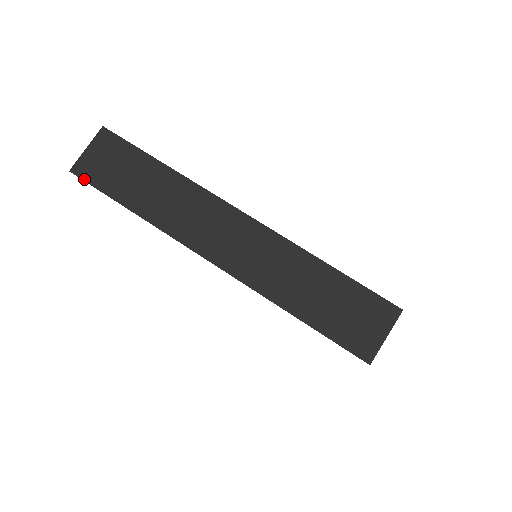
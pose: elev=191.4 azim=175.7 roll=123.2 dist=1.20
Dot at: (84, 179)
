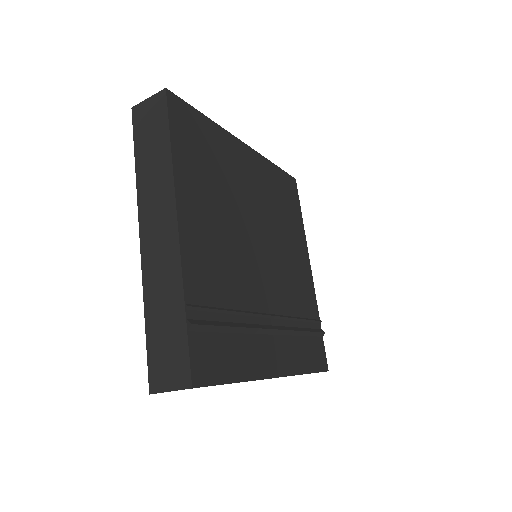
Dot at: (133, 120)
